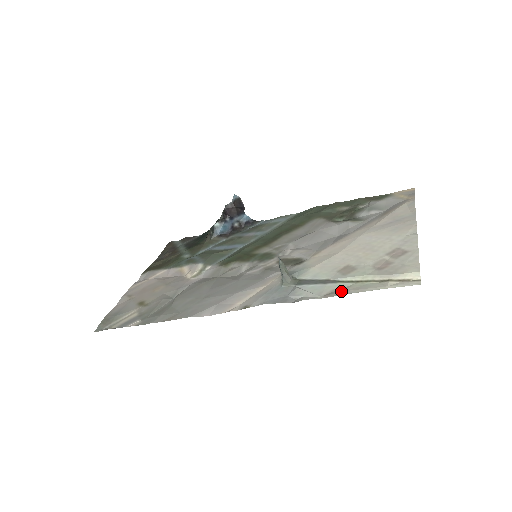
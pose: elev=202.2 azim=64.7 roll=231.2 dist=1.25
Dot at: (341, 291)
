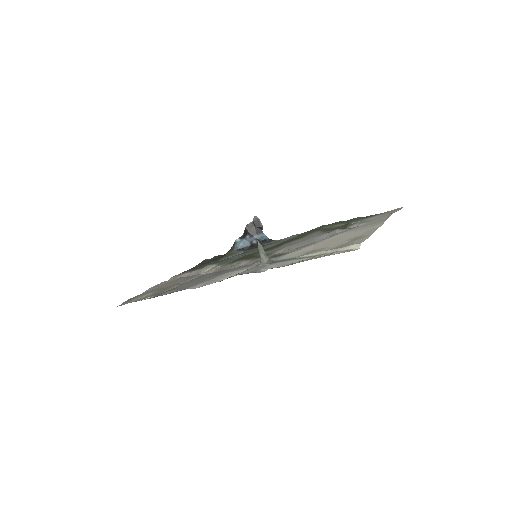
Dot at: (298, 262)
